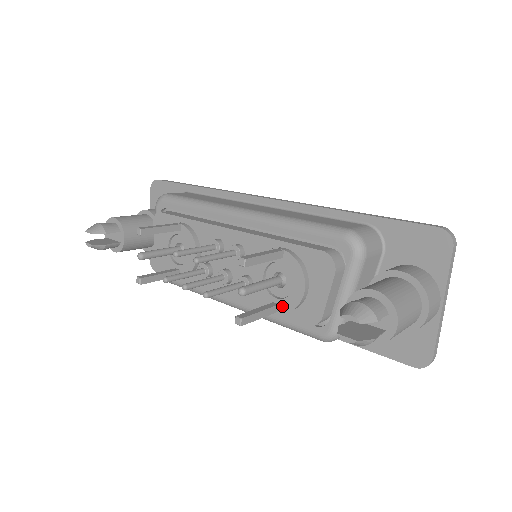
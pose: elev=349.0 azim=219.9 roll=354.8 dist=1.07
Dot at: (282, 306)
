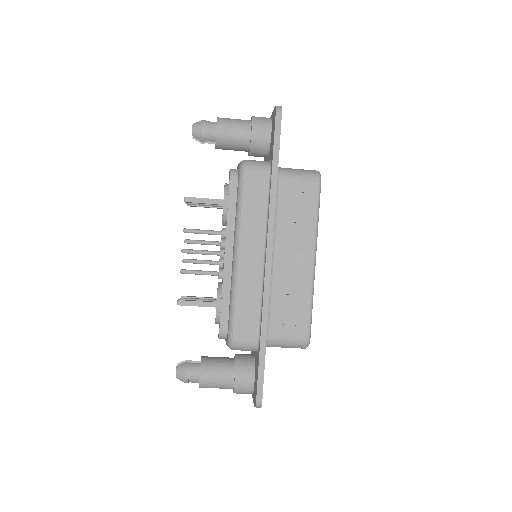
Dot at: (224, 198)
